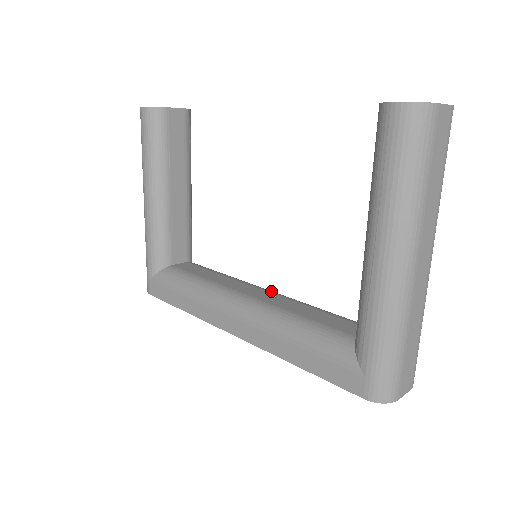
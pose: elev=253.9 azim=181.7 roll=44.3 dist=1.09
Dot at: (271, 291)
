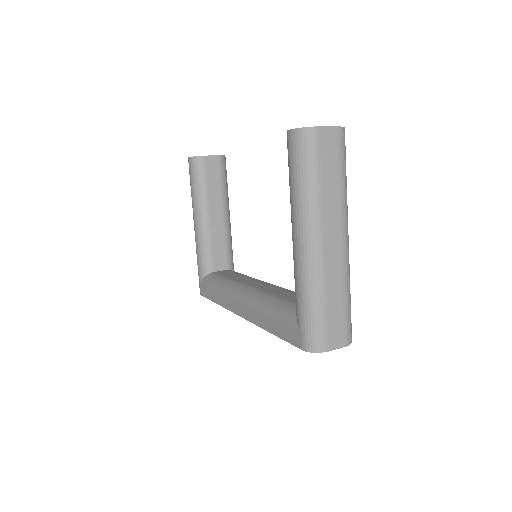
Dot at: (271, 284)
